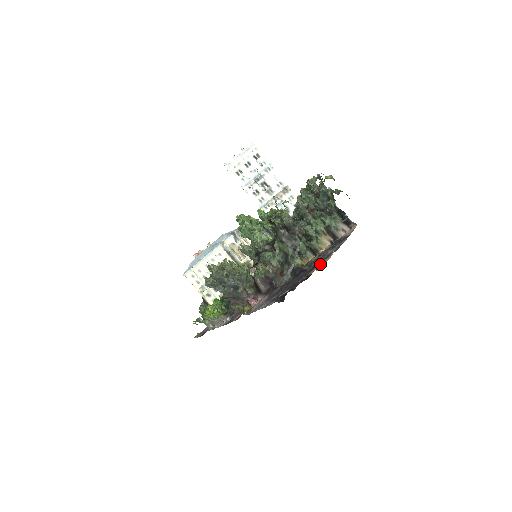
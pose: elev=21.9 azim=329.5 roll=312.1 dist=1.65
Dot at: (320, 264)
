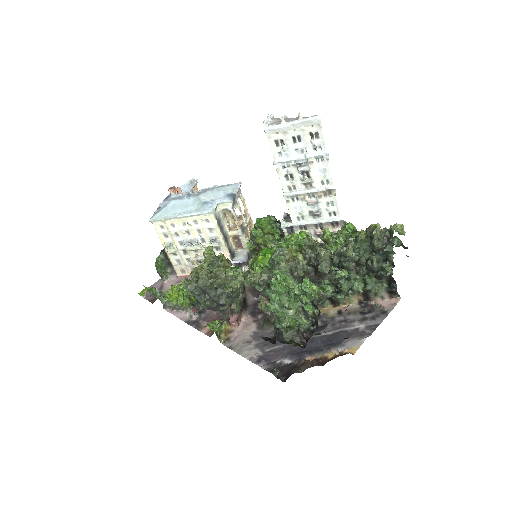
Dot at: (342, 345)
